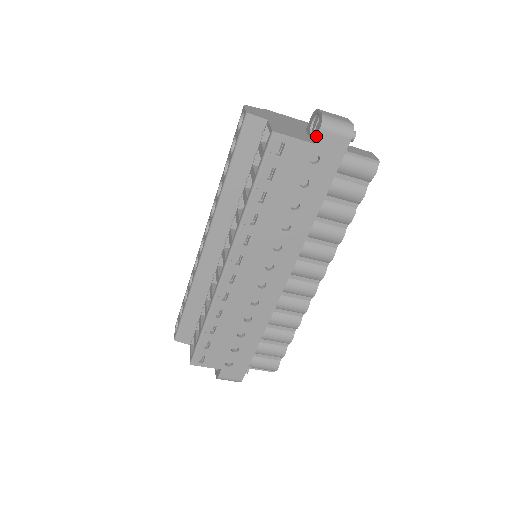
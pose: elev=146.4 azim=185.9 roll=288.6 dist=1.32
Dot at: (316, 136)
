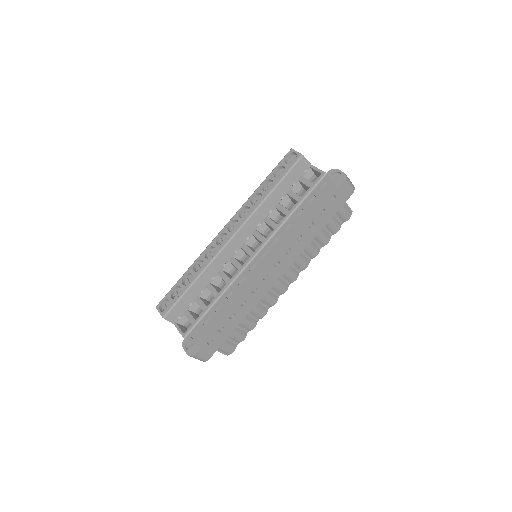
Dot at: (341, 185)
